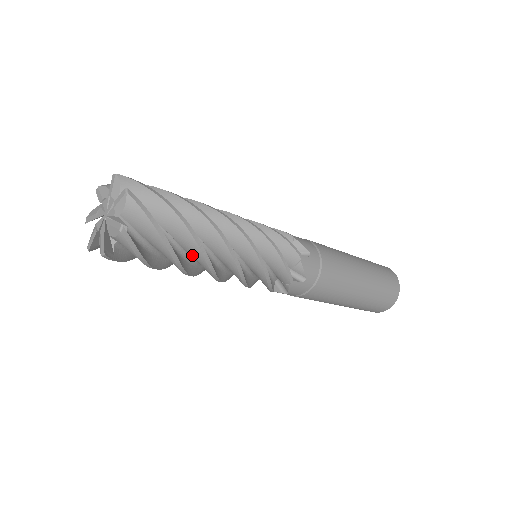
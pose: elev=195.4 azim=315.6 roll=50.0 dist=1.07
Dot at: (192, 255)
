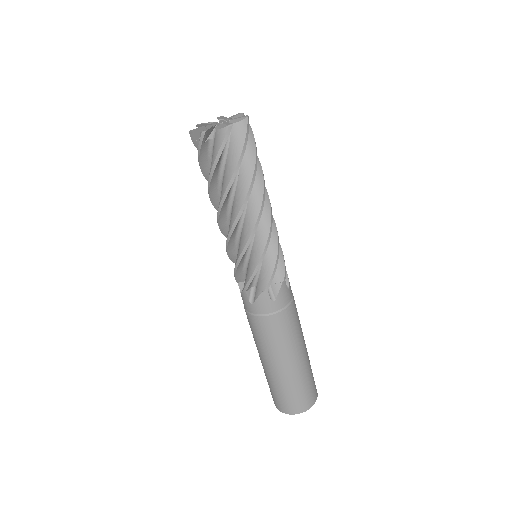
Dot at: (237, 194)
